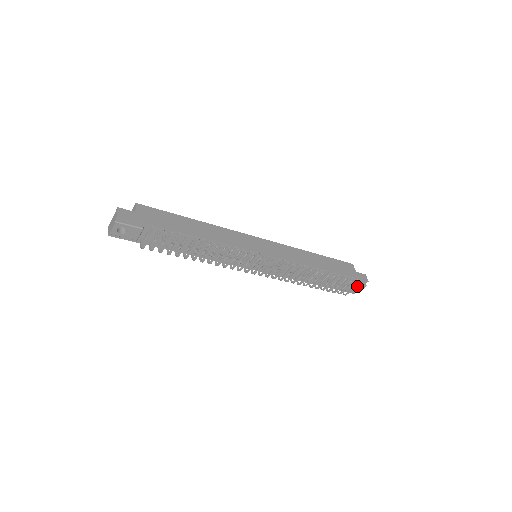
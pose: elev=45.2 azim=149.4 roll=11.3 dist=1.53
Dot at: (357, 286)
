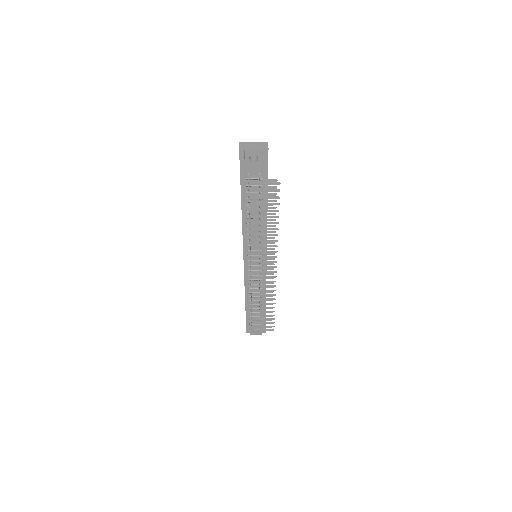
Dot at: occluded
